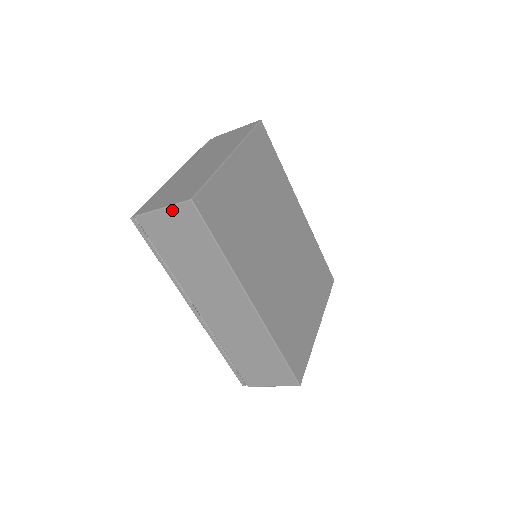
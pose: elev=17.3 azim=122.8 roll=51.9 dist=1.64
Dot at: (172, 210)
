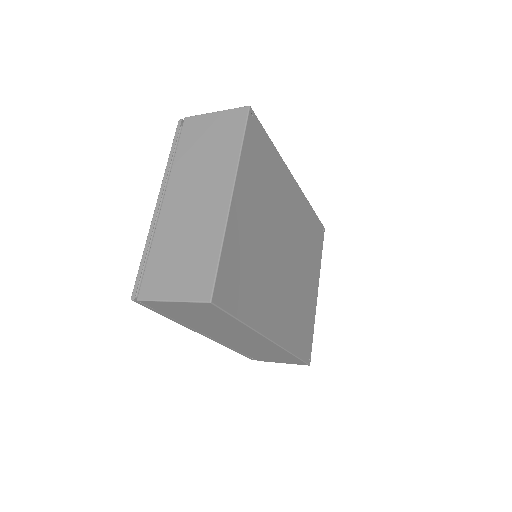
Dot at: (185, 304)
